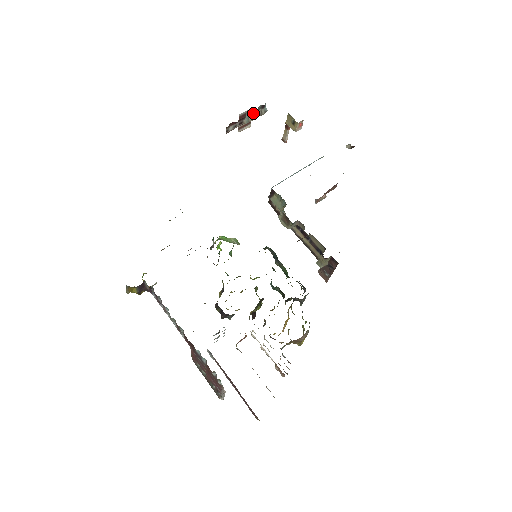
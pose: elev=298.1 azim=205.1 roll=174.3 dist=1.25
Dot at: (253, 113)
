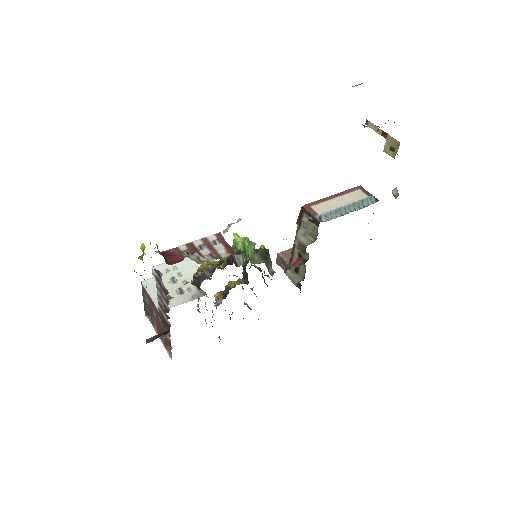
Dot at: occluded
